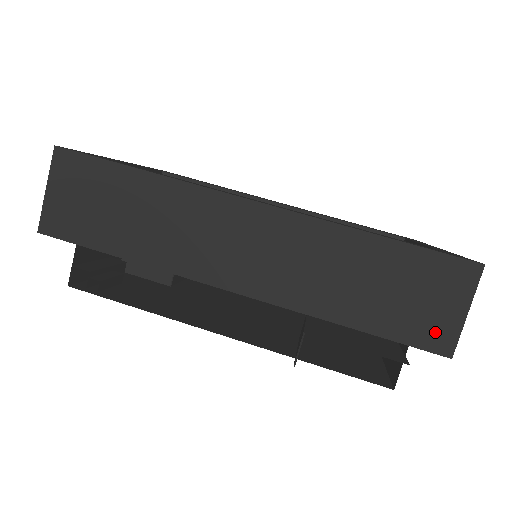
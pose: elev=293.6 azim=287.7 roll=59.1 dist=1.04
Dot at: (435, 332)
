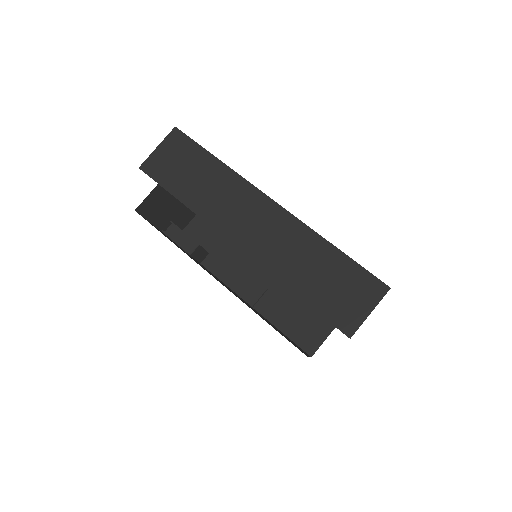
Dot at: (346, 318)
